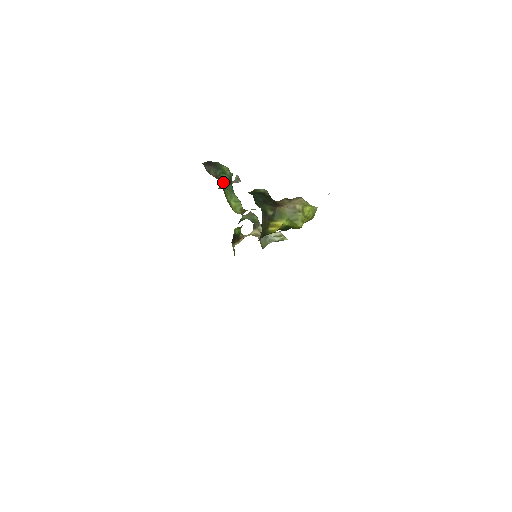
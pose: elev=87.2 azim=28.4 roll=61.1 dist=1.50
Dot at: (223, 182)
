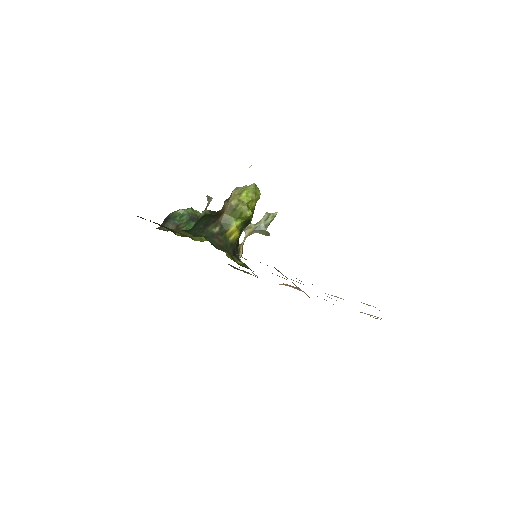
Dot at: (184, 226)
